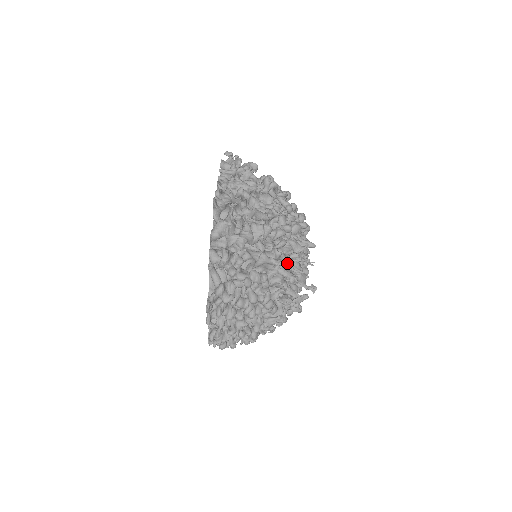
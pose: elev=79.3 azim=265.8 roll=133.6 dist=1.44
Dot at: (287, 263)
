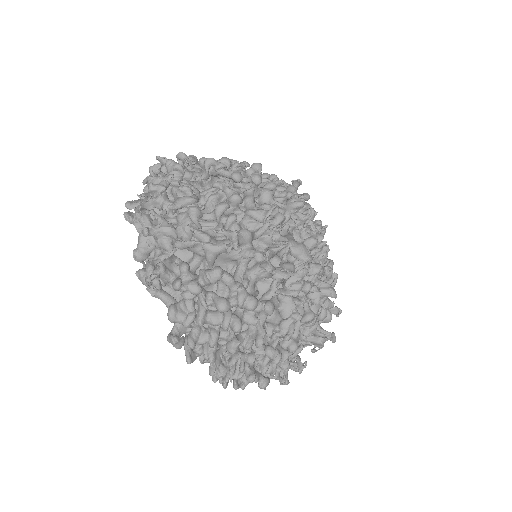
Dot at: (249, 240)
